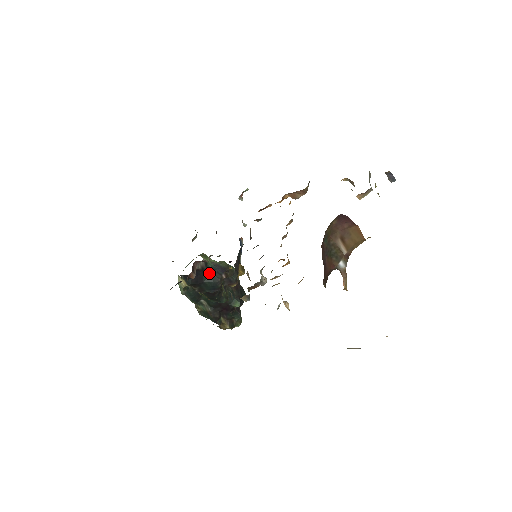
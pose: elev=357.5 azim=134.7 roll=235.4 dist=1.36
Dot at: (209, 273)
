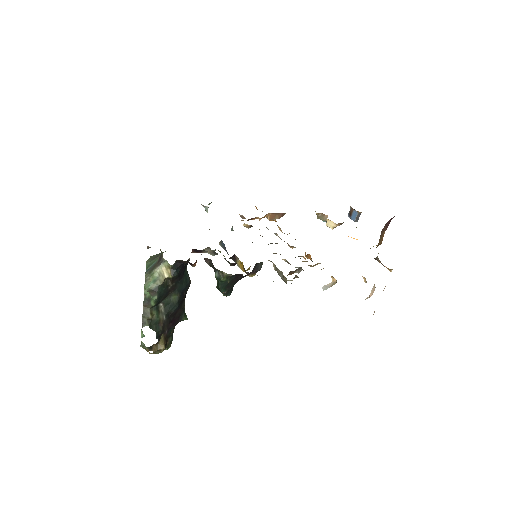
Dot at: occluded
